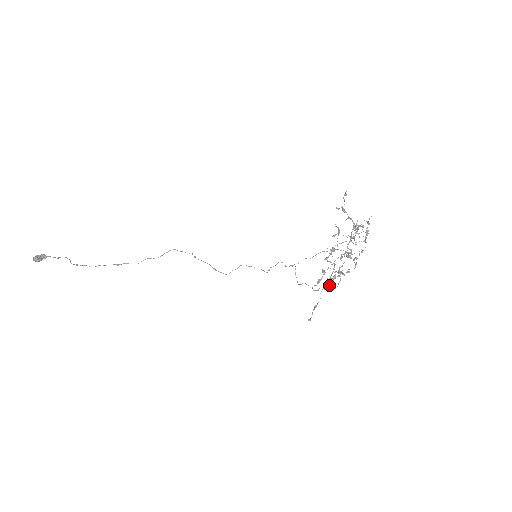
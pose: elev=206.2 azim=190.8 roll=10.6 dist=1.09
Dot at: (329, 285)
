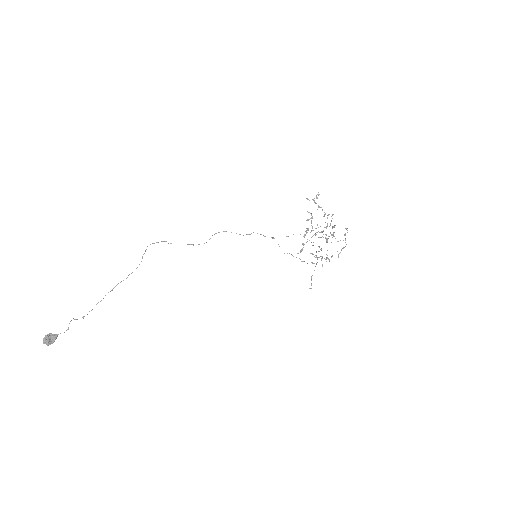
Dot at: occluded
